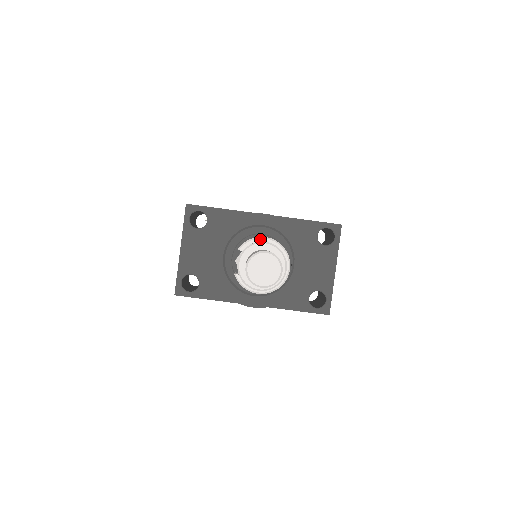
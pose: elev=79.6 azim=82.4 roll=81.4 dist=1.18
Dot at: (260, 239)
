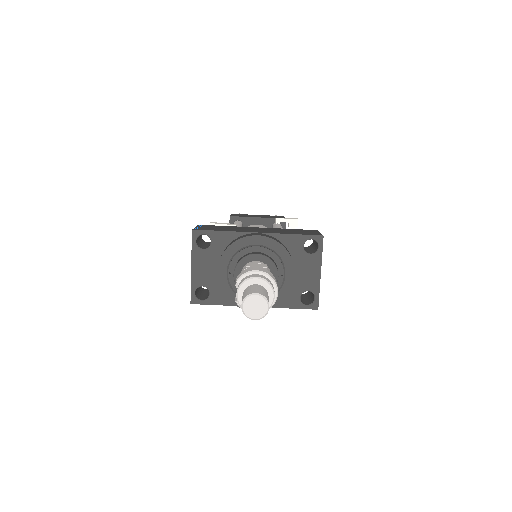
Dot at: (253, 272)
